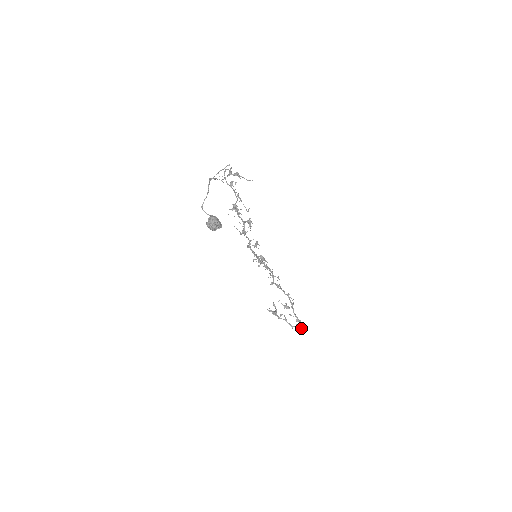
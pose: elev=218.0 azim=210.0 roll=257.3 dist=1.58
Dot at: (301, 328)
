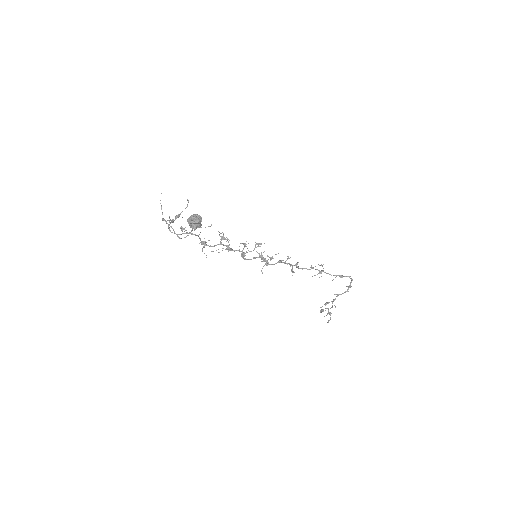
Dot at: (351, 279)
